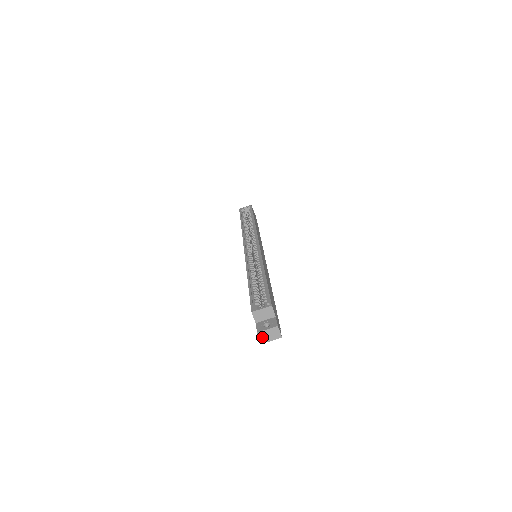
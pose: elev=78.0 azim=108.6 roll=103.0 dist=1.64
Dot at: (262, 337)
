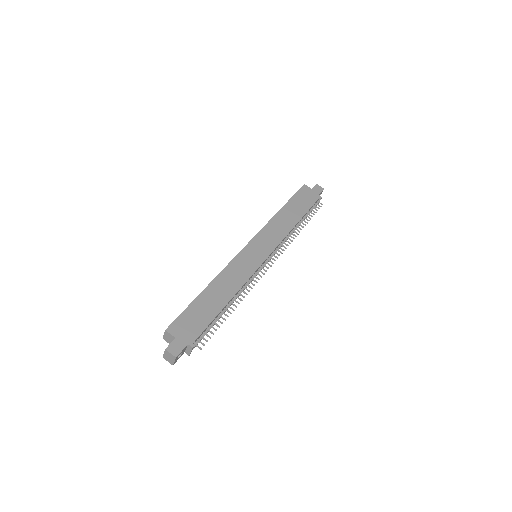
Dot at: (168, 360)
